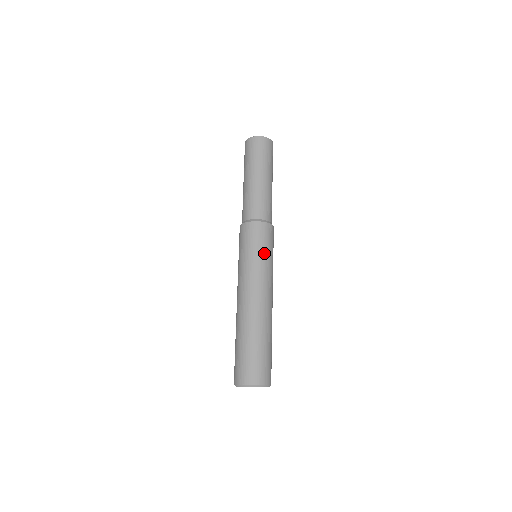
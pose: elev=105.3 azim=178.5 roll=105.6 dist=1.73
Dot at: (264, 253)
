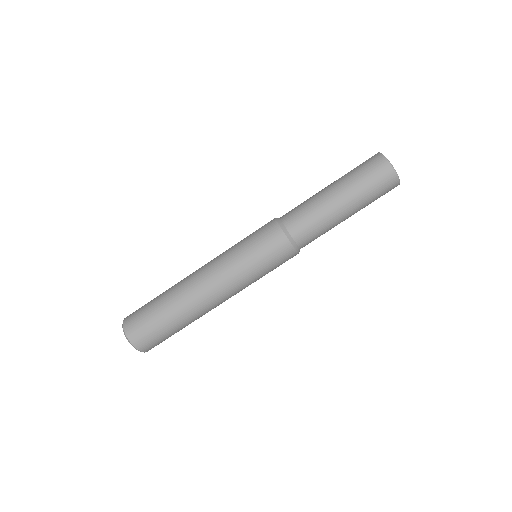
Dot at: (255, 261)
